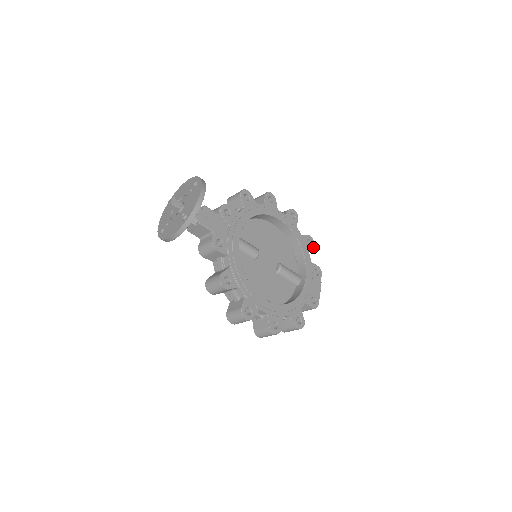
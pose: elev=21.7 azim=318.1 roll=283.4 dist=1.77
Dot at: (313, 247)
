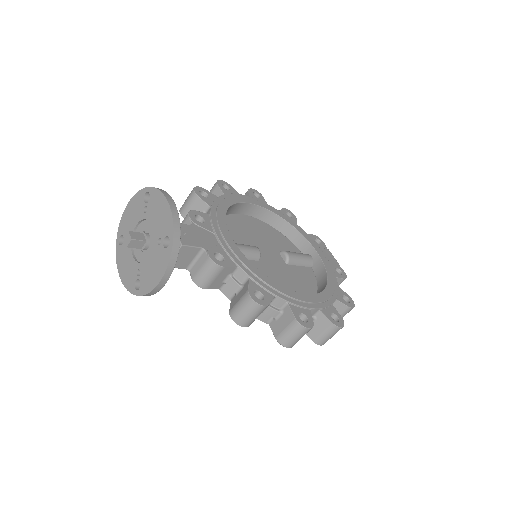
Dot at: (295, 218)
